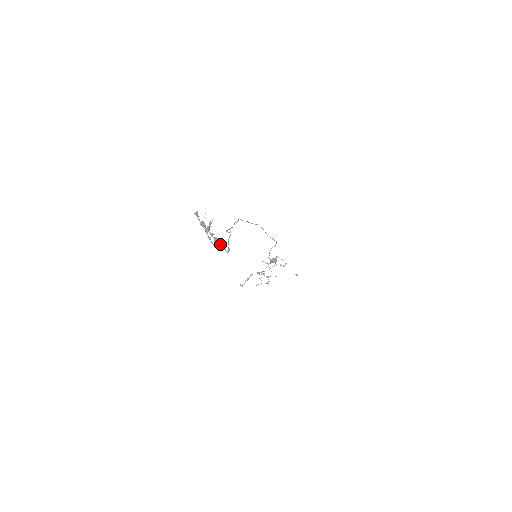
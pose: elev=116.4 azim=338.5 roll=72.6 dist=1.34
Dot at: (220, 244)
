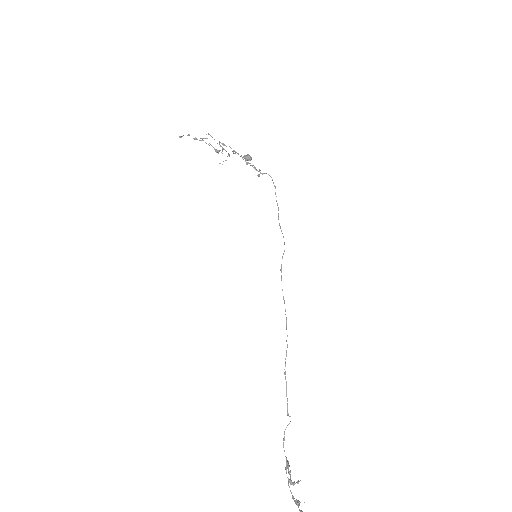
Dot at: (287, 463)
